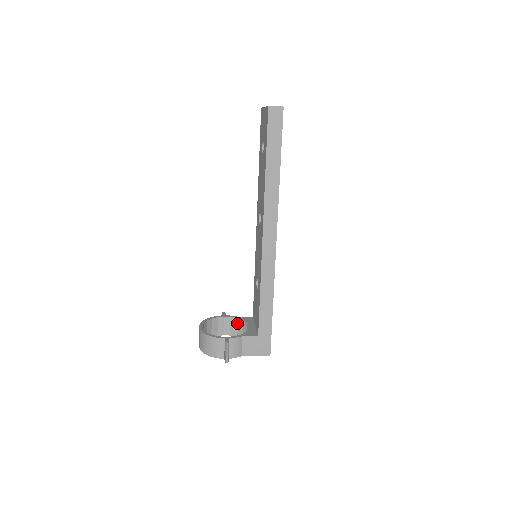
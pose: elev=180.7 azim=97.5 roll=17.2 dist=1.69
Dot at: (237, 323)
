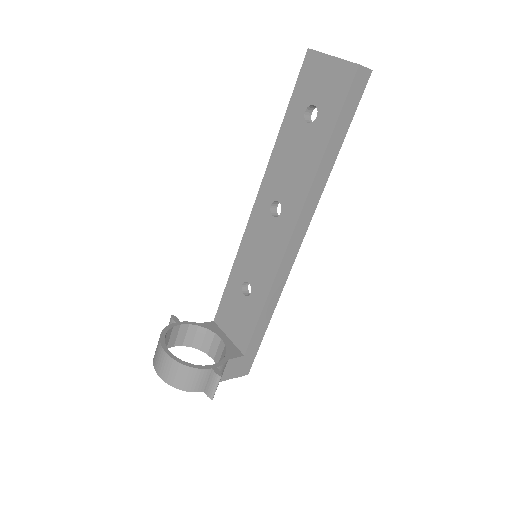
Dot at: (196, 331)
